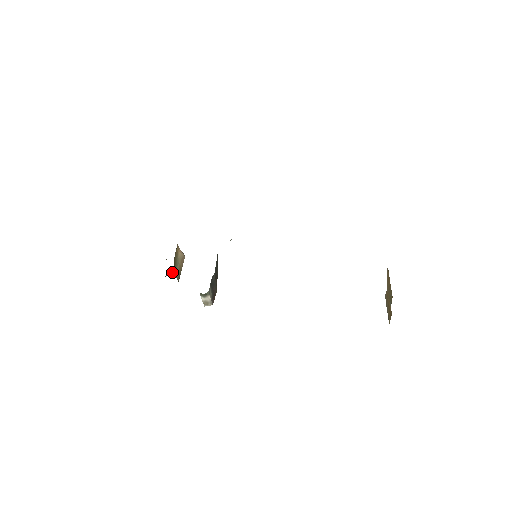
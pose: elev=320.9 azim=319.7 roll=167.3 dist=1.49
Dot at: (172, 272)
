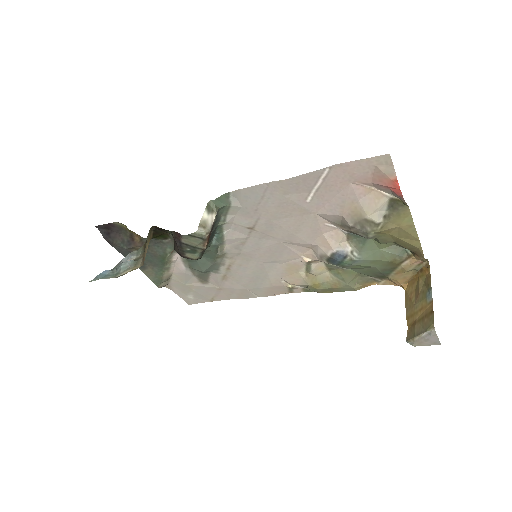
Dot at: (117, 267)
